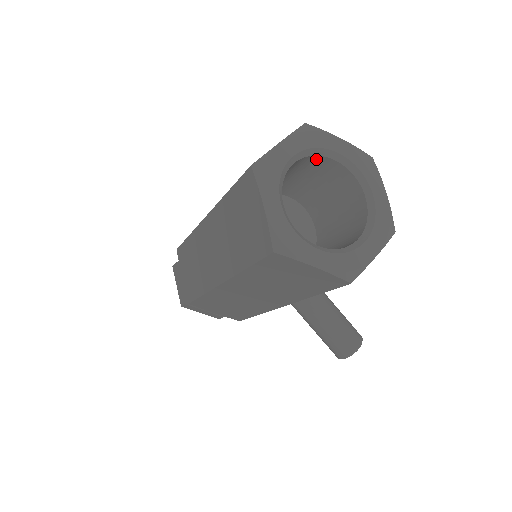
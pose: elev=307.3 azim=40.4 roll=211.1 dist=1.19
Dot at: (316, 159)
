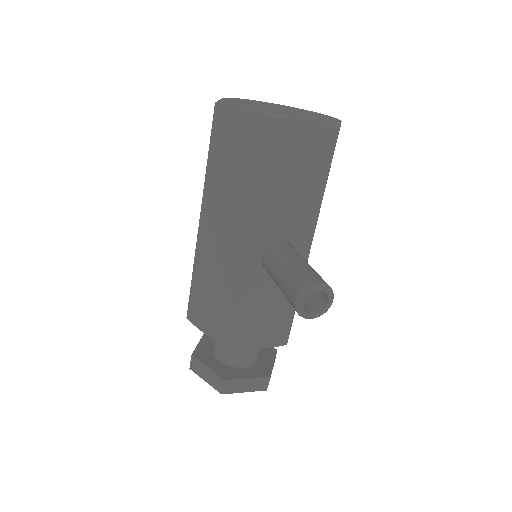
Dot at: occluded
